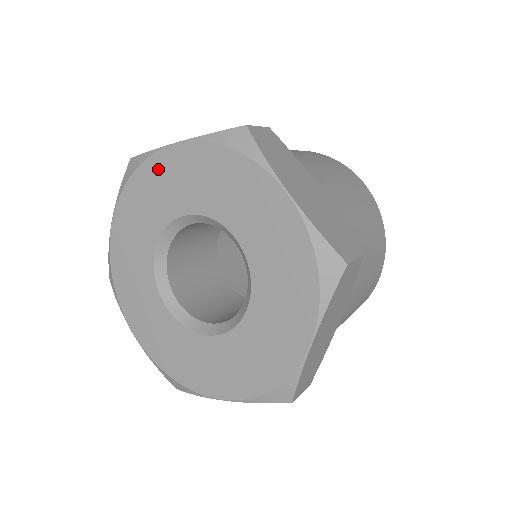
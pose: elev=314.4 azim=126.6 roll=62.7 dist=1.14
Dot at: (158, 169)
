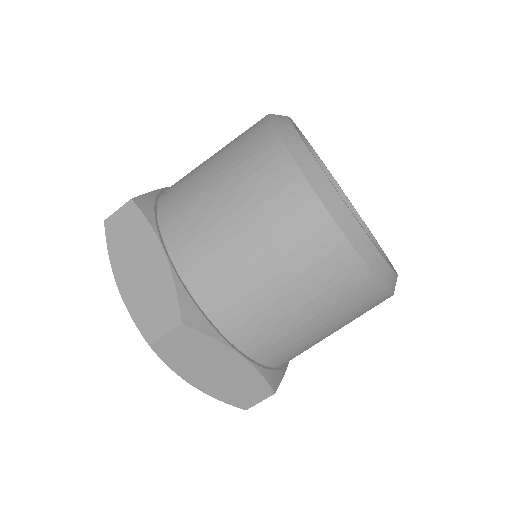
Dot at: occluded
